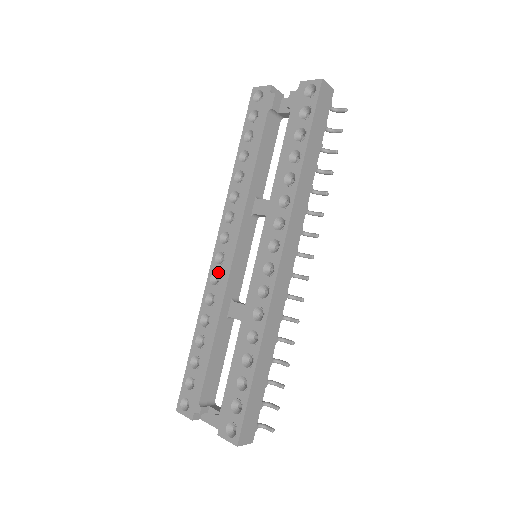
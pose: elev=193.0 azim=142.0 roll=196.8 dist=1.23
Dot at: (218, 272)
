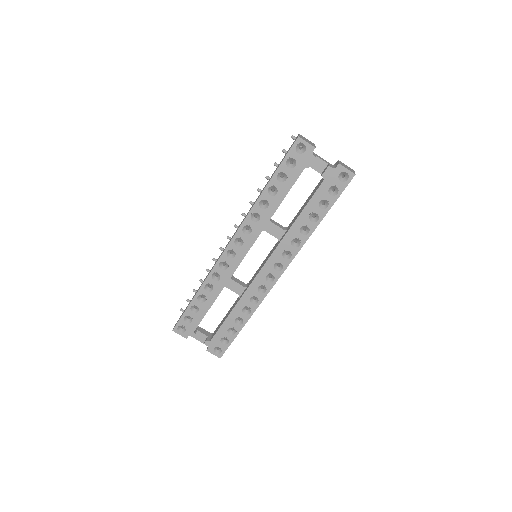
Dot at: (228, 263)
